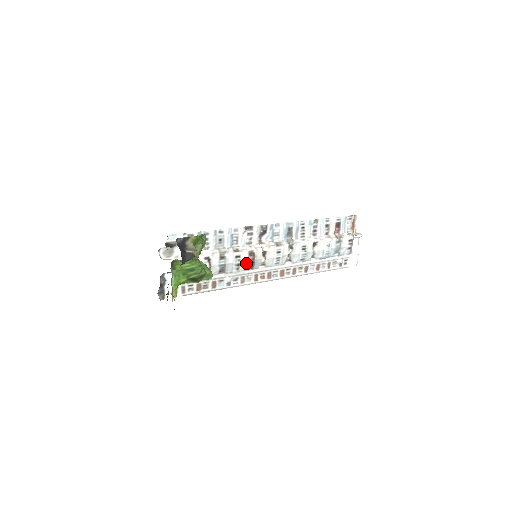
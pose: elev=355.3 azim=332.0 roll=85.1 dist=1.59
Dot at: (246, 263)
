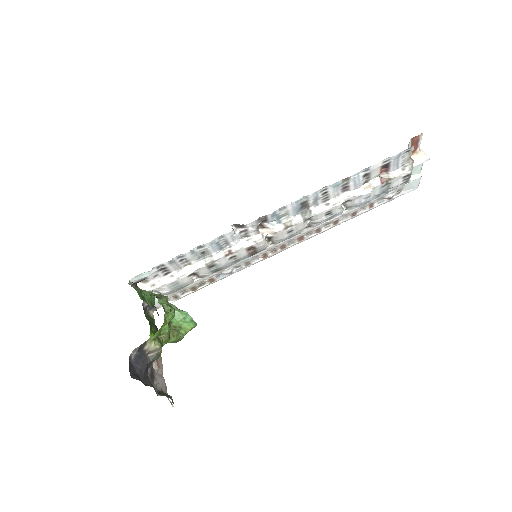
Dot at: (246, 256)
